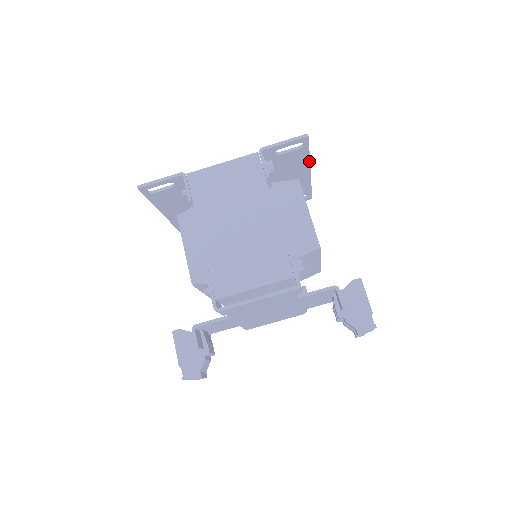
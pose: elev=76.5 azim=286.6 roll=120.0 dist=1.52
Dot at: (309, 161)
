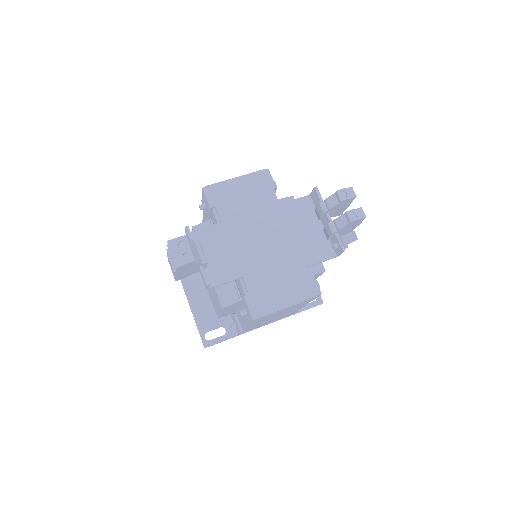
Dot at: occluded
